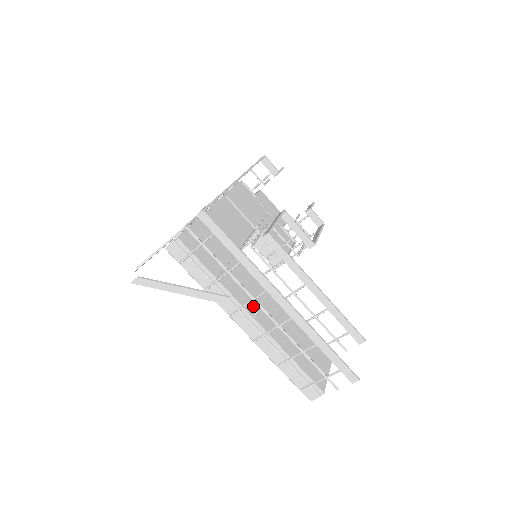
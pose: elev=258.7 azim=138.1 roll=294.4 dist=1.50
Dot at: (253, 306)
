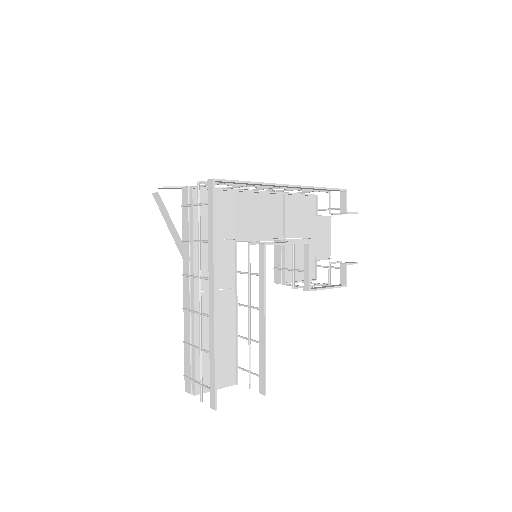
Dot at: (205, 285)
